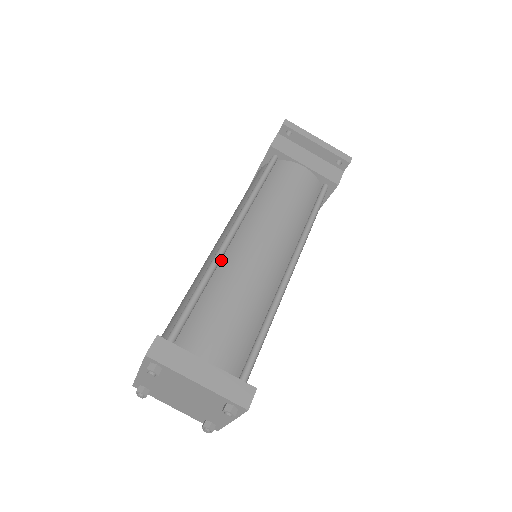
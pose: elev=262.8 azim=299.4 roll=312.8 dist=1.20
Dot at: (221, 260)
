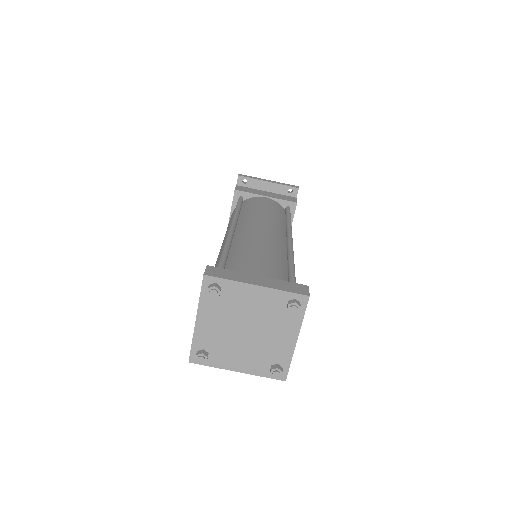
Dot at: (232, 241)
